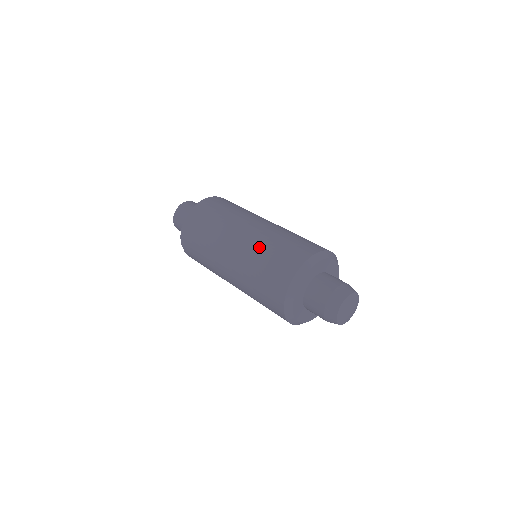
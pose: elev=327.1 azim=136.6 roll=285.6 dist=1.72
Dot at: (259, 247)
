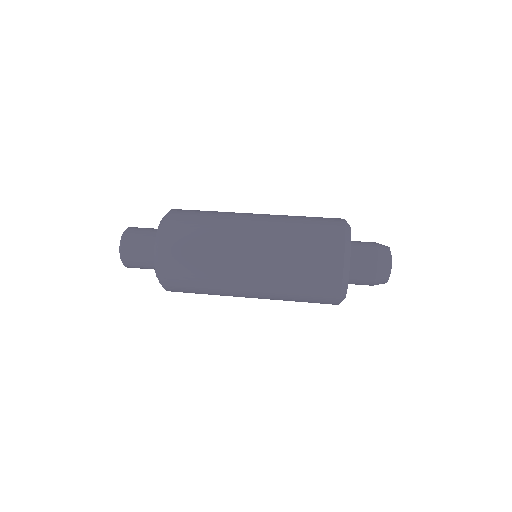
Dot at: (284, 244)
